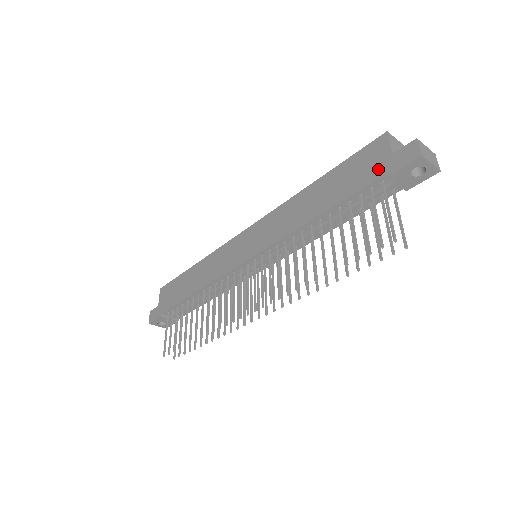
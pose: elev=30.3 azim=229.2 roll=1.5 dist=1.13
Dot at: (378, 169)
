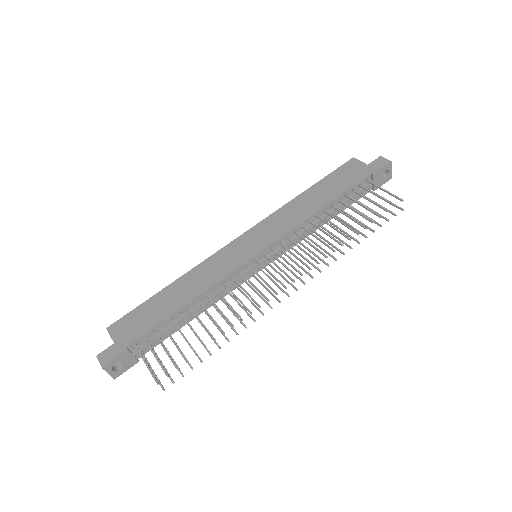
Dot at: (362, 172)
